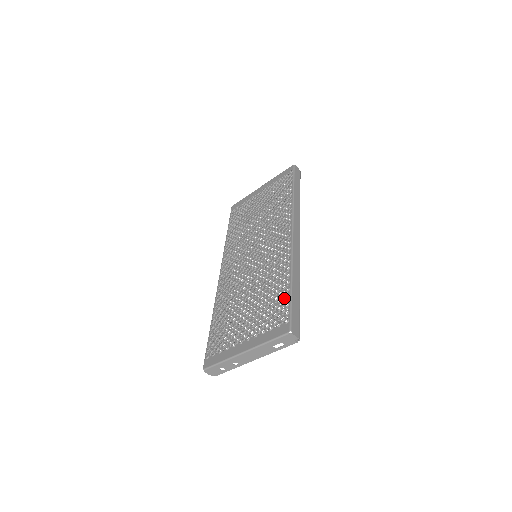
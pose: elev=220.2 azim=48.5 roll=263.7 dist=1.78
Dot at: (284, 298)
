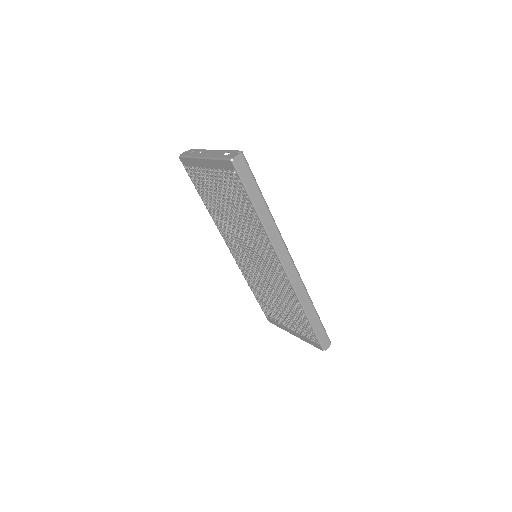
Dot at: (307, 324)
